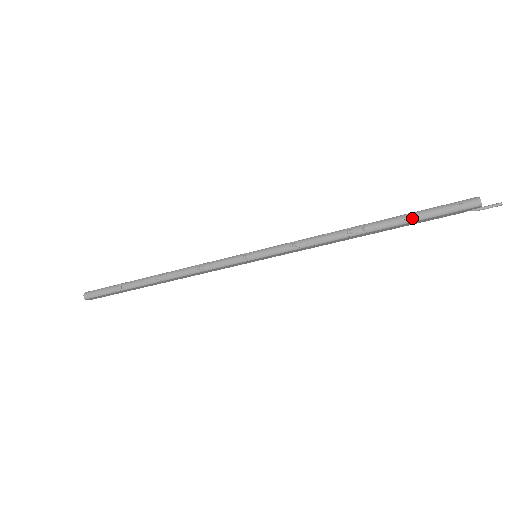
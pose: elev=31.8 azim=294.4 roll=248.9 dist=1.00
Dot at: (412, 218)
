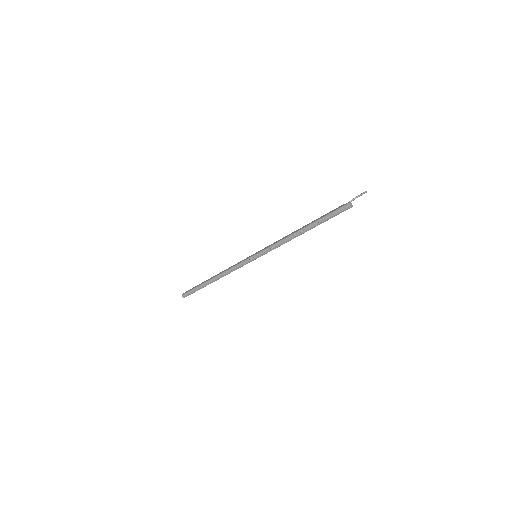
Dot at: (321, 222)
